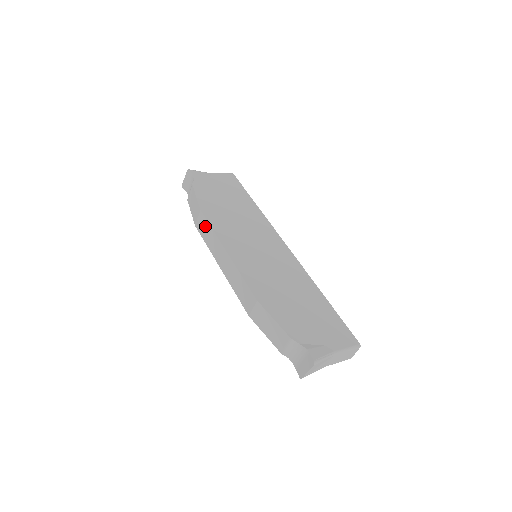
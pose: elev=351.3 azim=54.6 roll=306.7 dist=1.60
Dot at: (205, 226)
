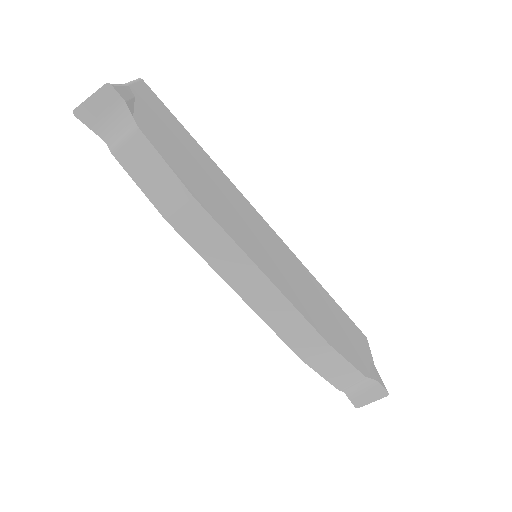
Dot at: (206, 228)
